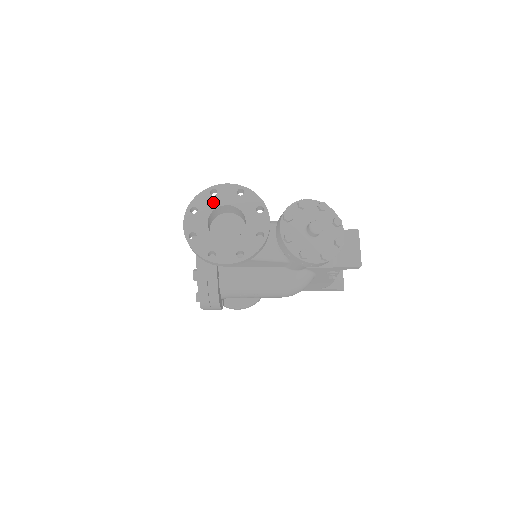
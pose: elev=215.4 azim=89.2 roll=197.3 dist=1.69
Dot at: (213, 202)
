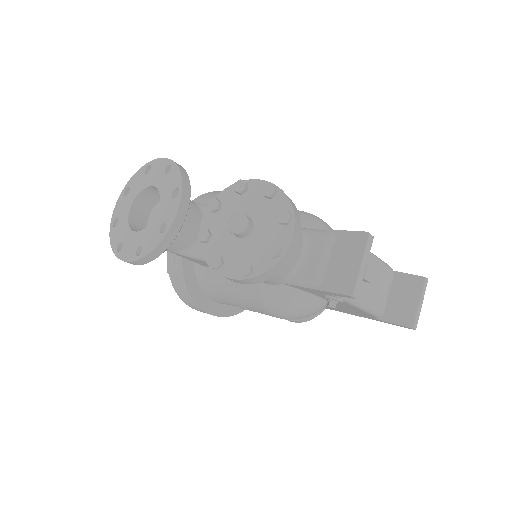
Dot at: (143, 182)
